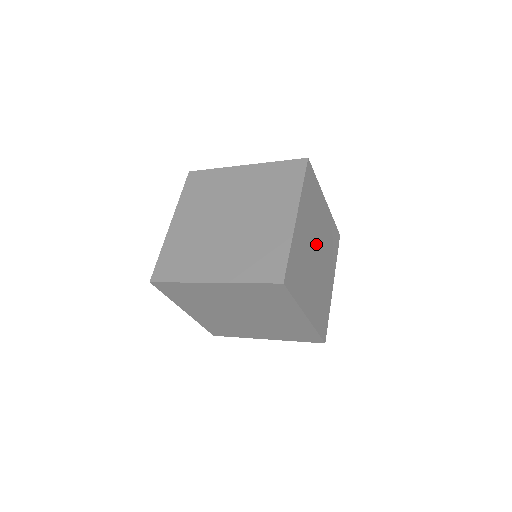
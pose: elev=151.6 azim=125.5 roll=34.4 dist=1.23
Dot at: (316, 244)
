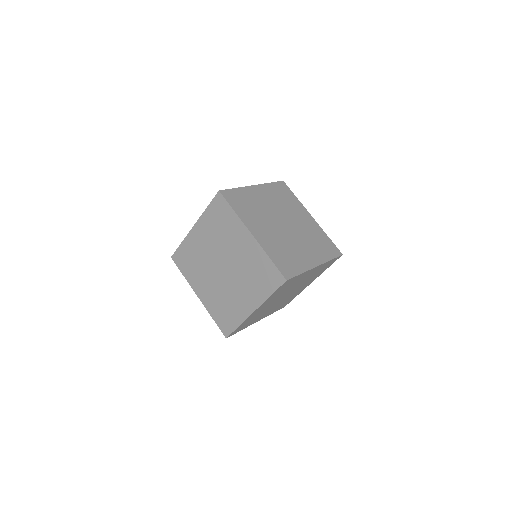
Dot at: (285, 219)
